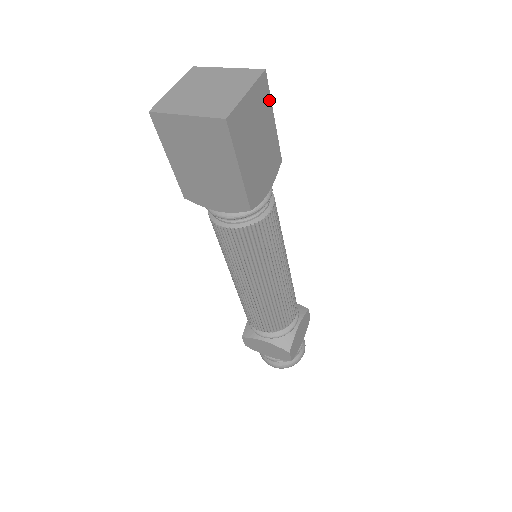
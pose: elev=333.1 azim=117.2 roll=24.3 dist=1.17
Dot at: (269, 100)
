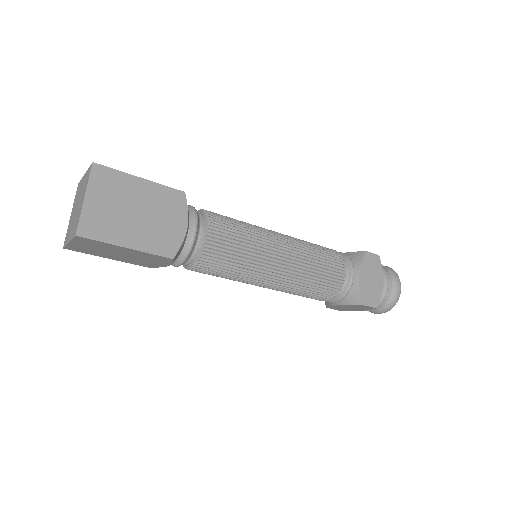
Dot at: (120, 174)
